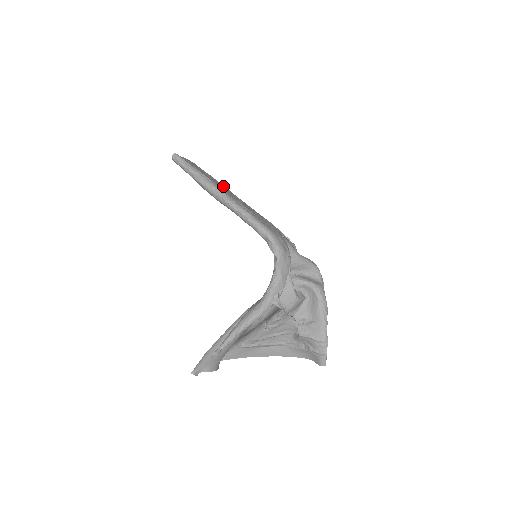
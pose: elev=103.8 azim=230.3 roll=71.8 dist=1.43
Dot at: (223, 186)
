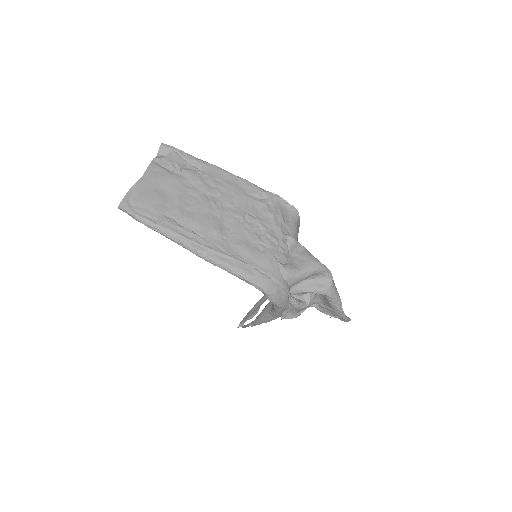
Dot at: (192, 180)
